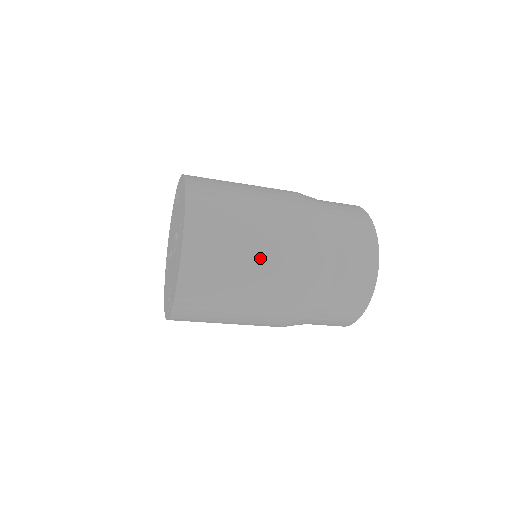
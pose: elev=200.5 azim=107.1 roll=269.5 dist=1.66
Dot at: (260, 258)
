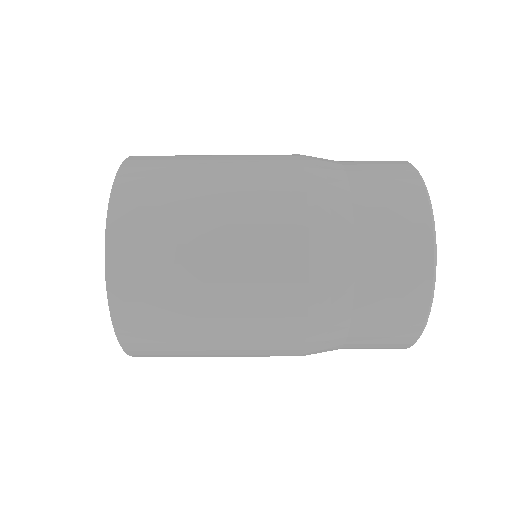
Dot at: (229, 164)
